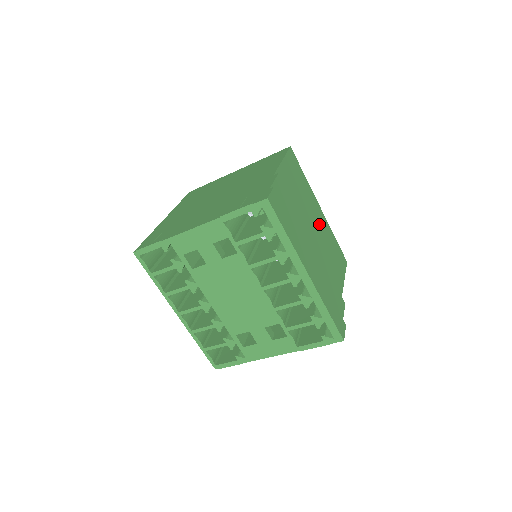
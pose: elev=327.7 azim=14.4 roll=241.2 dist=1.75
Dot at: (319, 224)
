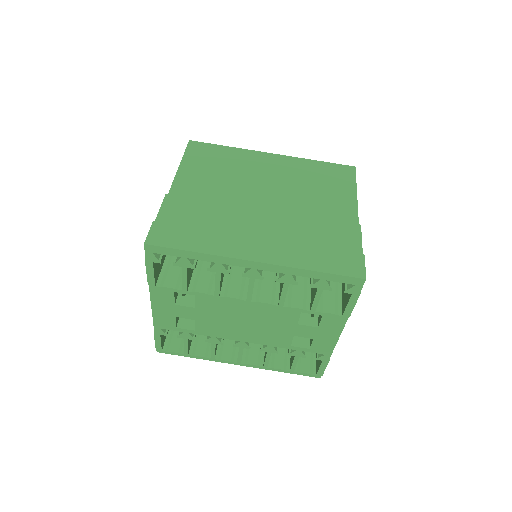
Dot at: (276, 174)
